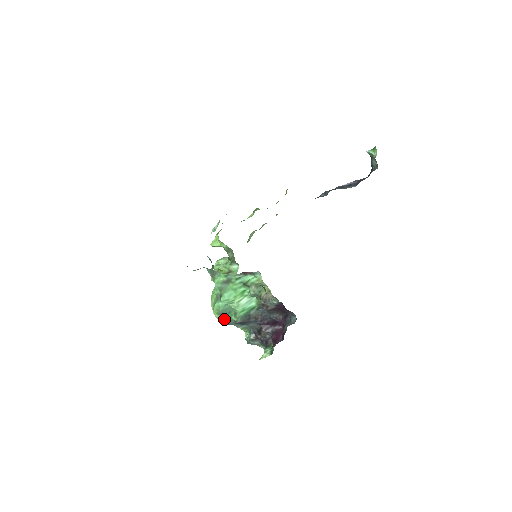
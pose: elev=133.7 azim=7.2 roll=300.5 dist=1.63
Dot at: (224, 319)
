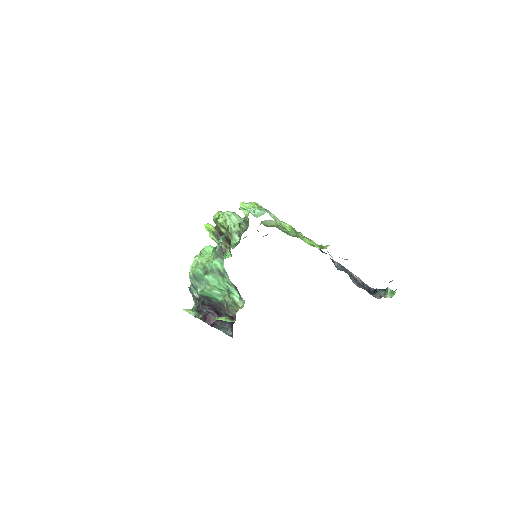
Dot at: (193, 281)
